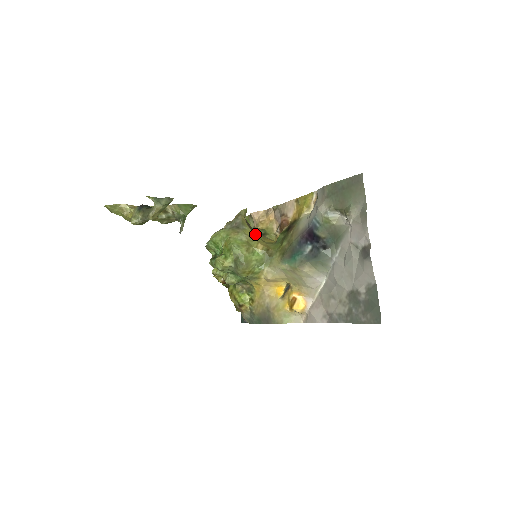
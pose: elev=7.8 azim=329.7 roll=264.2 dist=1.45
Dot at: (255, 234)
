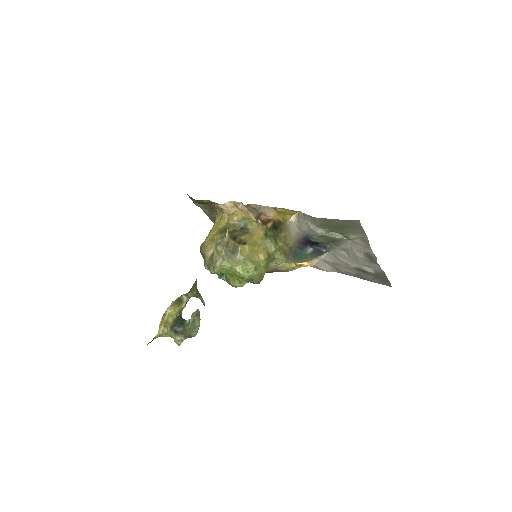
Dot at: (247, 244)
